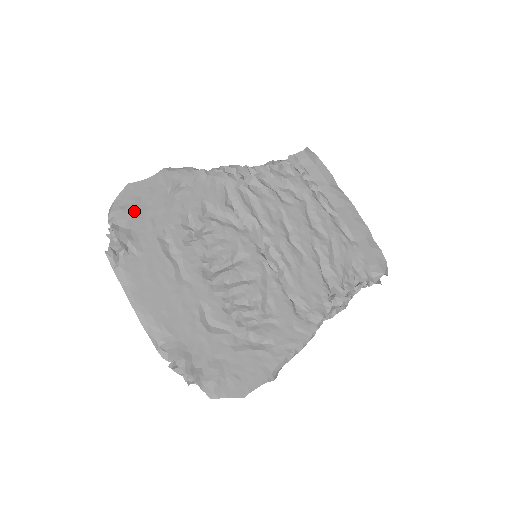
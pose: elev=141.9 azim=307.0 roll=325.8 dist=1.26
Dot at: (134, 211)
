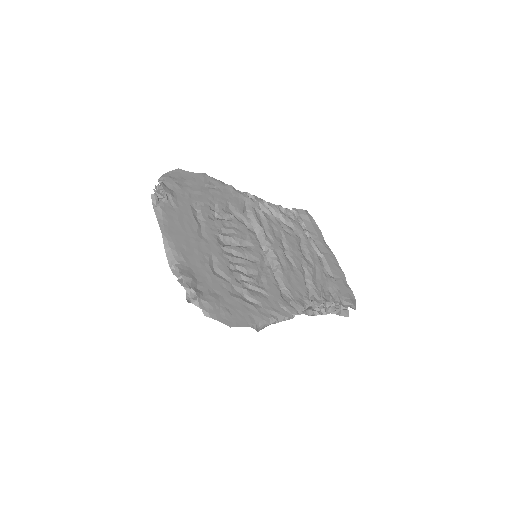
Dot at: (179, 183)
